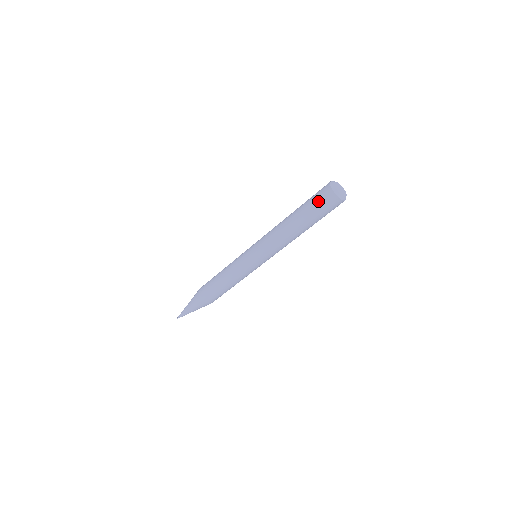
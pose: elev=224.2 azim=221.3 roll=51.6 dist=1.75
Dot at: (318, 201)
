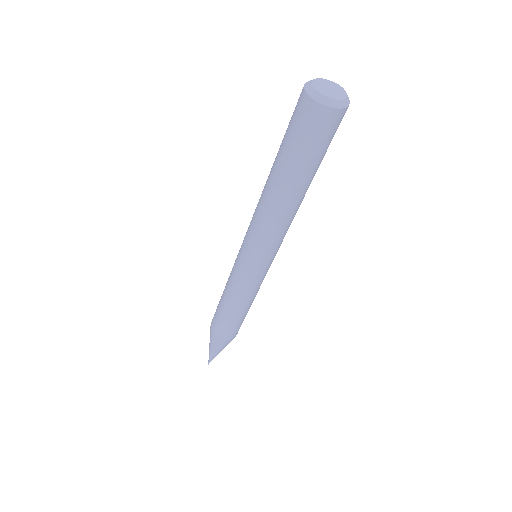
Dot at: (291, 117)
